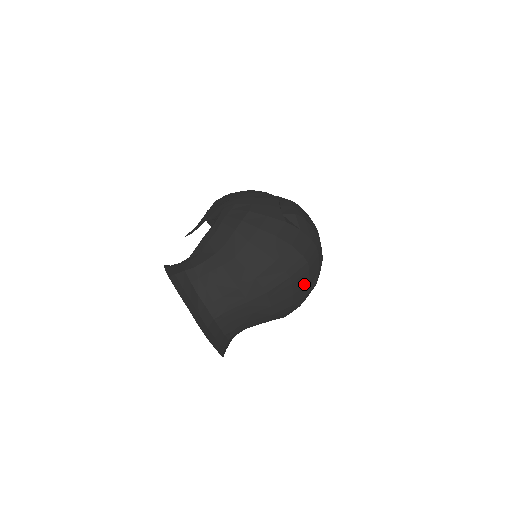
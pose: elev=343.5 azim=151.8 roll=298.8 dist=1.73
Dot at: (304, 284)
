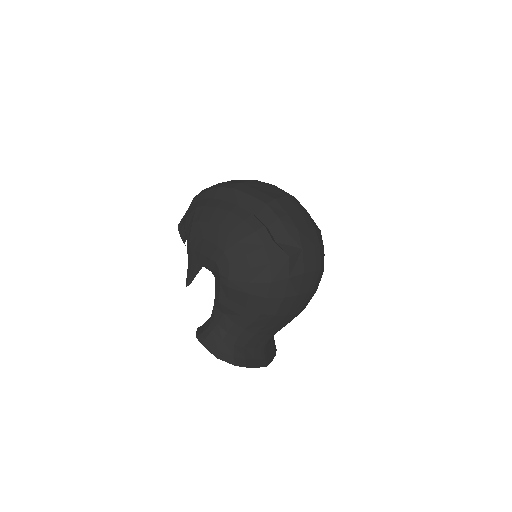
Dot at: (321, 277)
